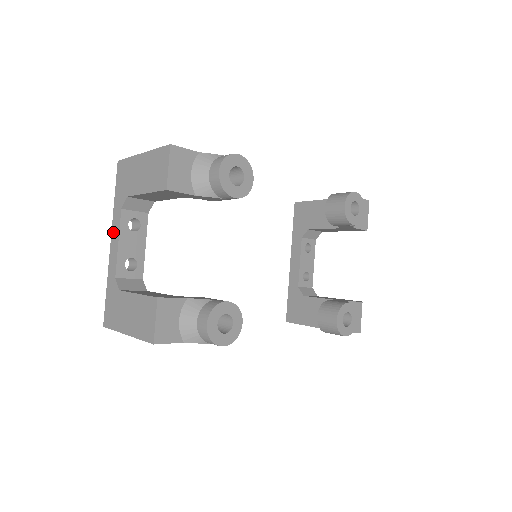
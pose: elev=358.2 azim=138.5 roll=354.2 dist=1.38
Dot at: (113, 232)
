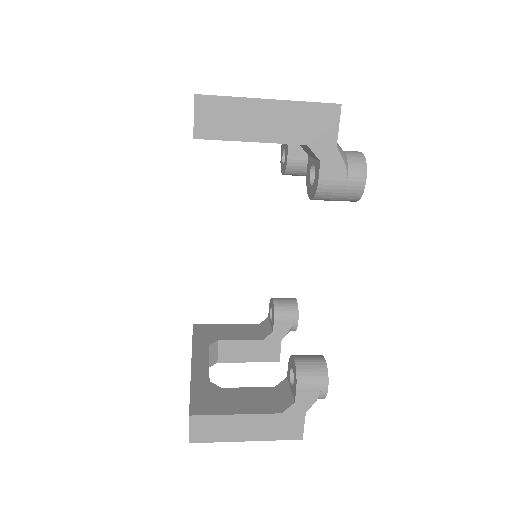
Dot at: occluded
